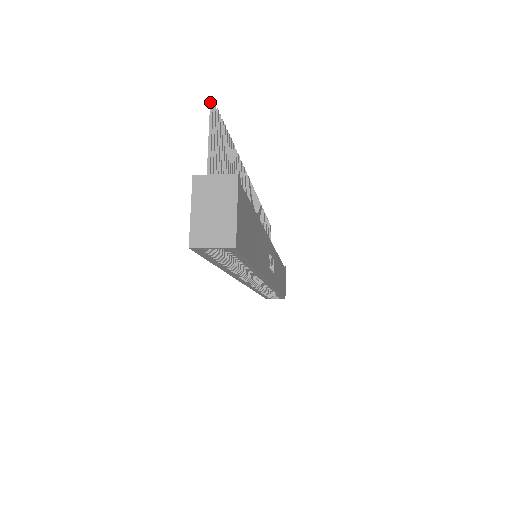
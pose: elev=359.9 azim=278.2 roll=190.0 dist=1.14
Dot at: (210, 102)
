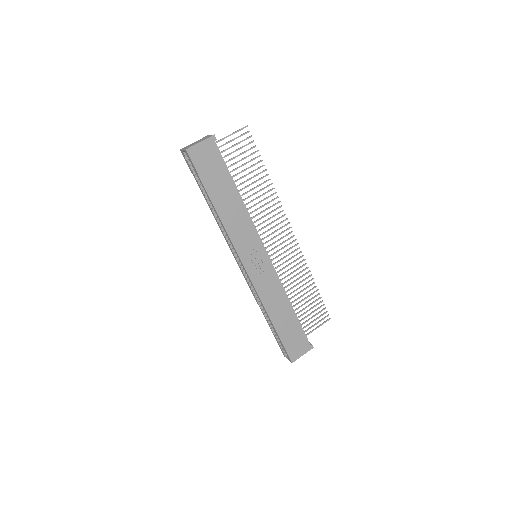
Dot at: (245, 126)
